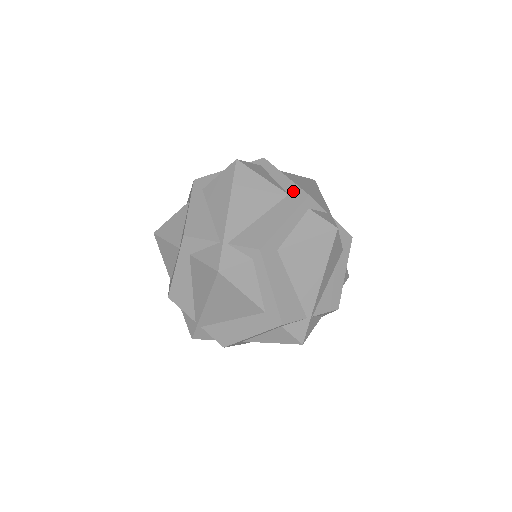
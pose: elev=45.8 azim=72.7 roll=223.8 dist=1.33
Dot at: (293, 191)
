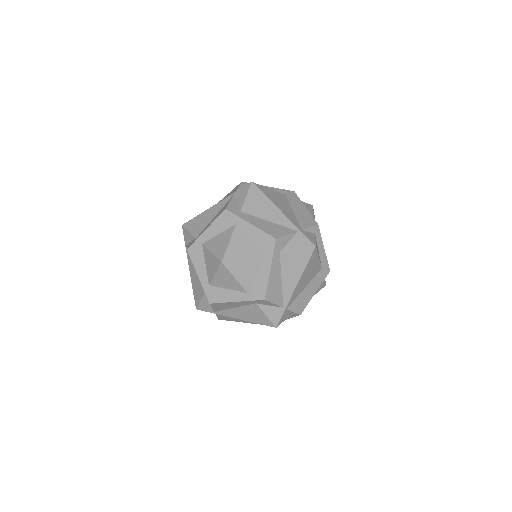
Dot at: (325, 266)
